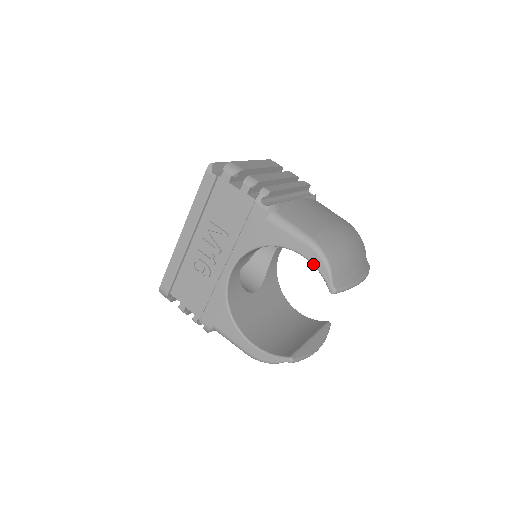
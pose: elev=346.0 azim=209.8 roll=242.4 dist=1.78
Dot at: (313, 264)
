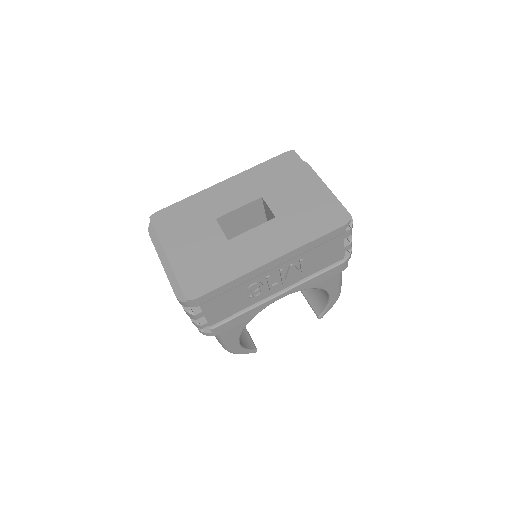
Dot at: (330, 304)
